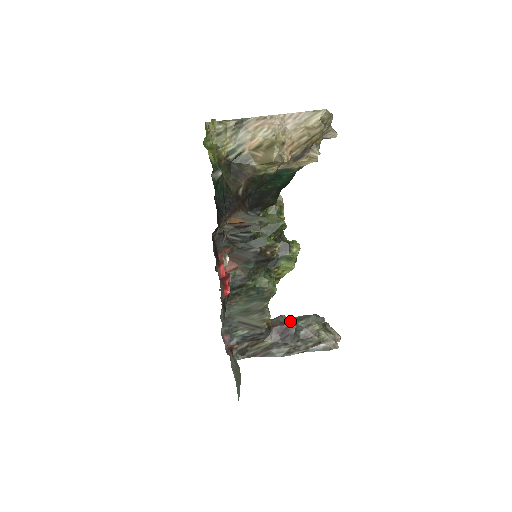
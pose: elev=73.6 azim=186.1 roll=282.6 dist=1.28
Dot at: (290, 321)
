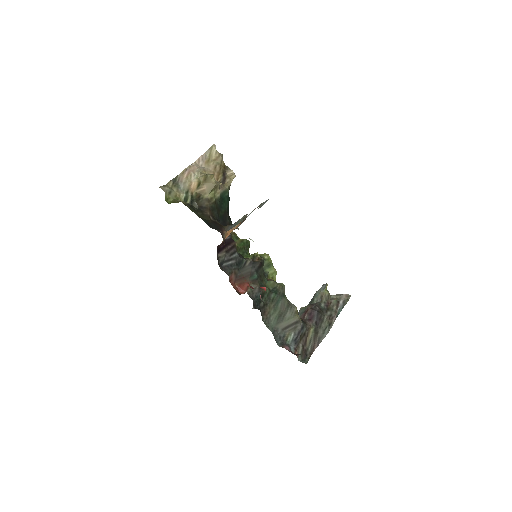
Dot at: (309, 306)
